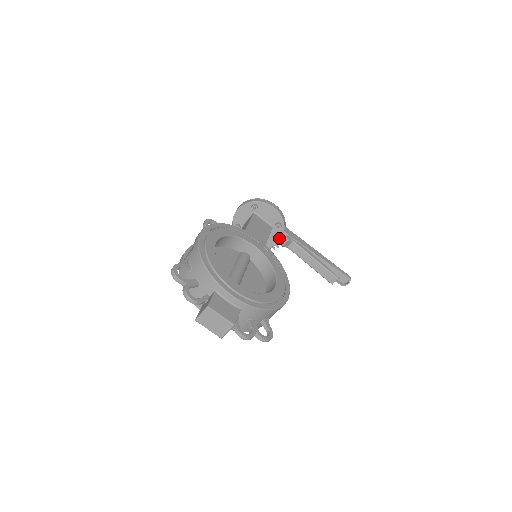
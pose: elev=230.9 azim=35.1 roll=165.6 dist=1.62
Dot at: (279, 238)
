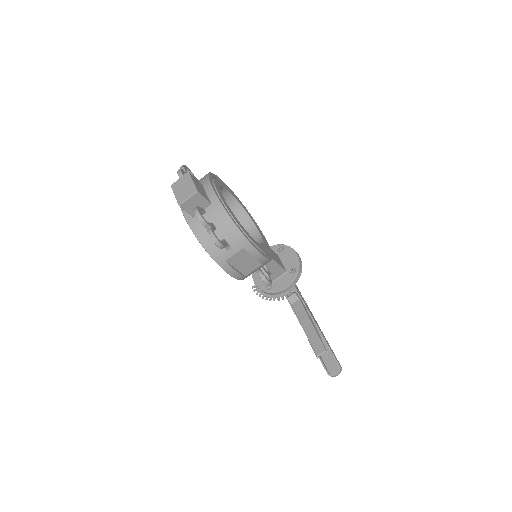
Dot at: (287, 284)
